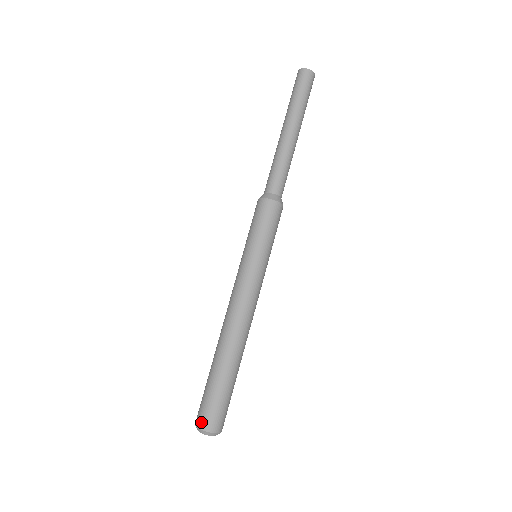
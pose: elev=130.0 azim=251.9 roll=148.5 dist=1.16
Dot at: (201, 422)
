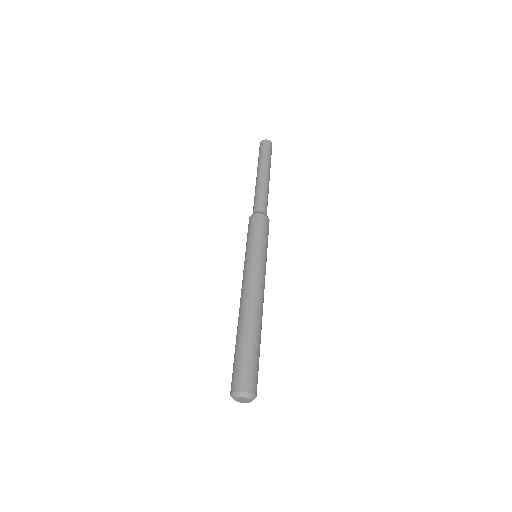
Dot at: (238, 385)
